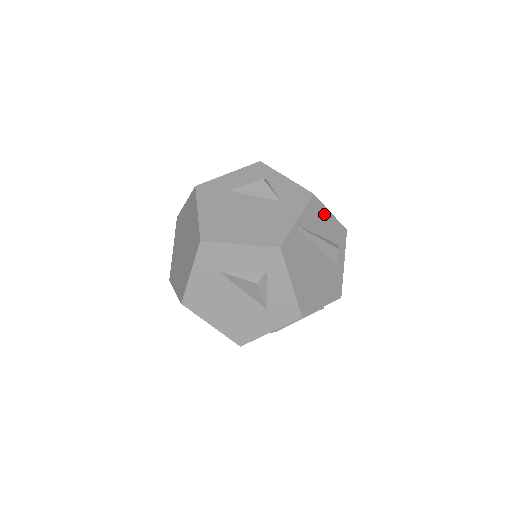
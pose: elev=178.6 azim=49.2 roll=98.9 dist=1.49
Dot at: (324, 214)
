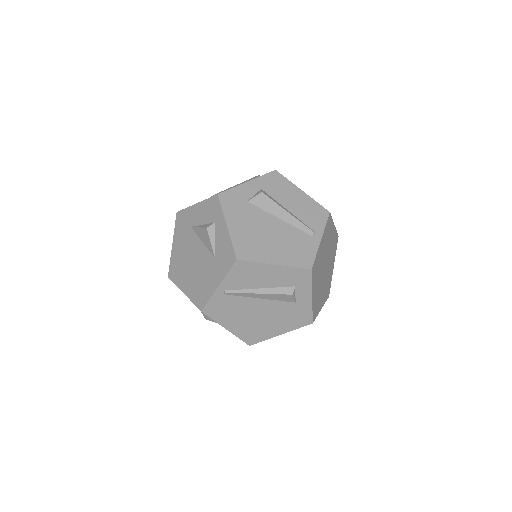
Dot at: (262, 269)
